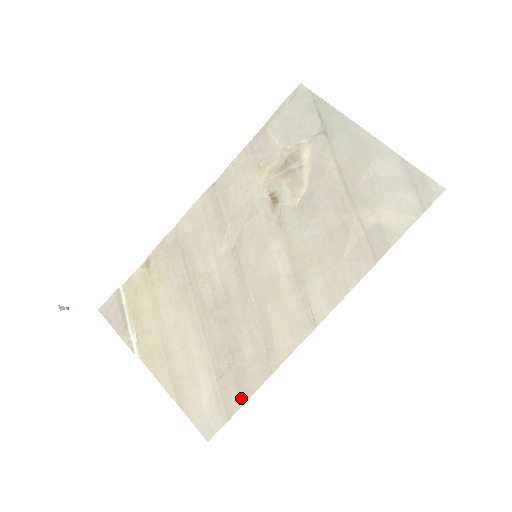
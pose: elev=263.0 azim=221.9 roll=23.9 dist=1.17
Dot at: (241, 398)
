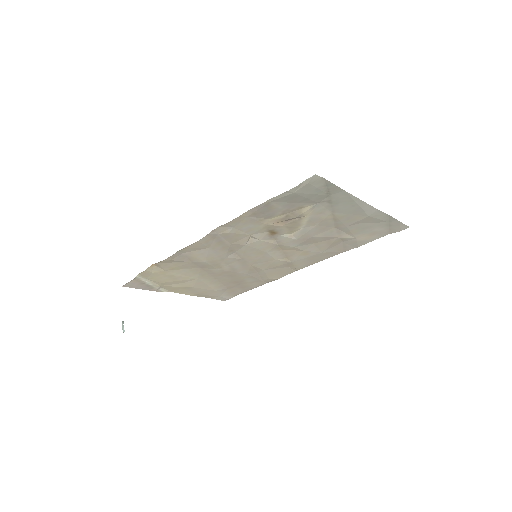
Dot at: (245, 291)
